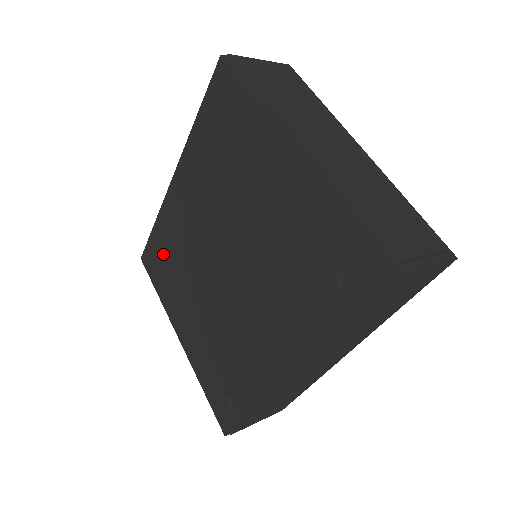
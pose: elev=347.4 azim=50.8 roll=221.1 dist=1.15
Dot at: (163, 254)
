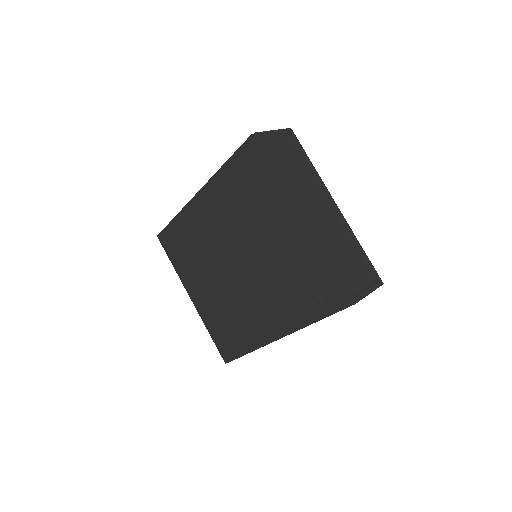
Dot at: (181, 241)
